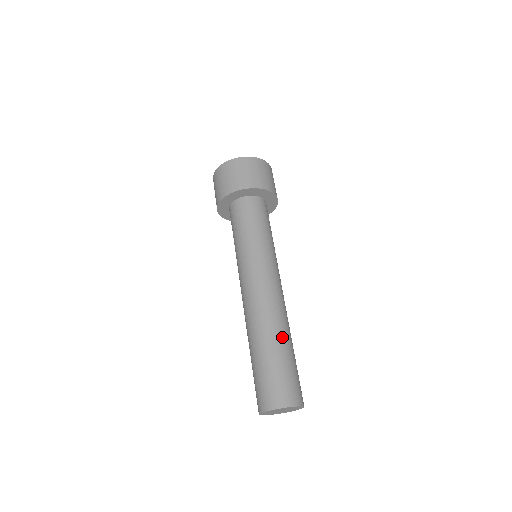
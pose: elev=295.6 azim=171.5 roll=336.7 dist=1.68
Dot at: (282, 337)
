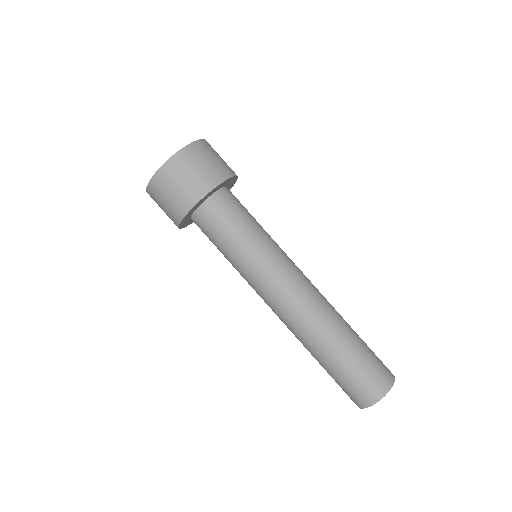
Dot at: (332, 342)
